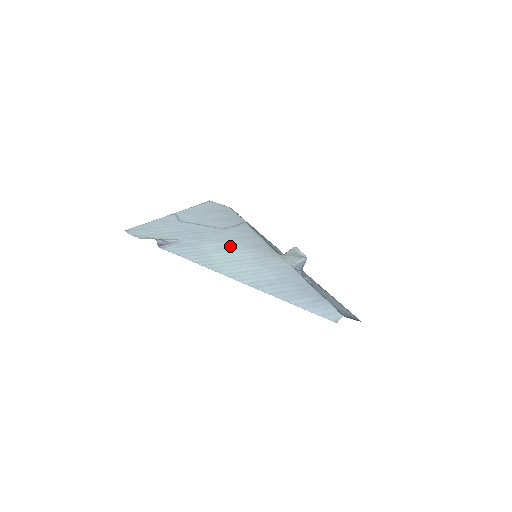
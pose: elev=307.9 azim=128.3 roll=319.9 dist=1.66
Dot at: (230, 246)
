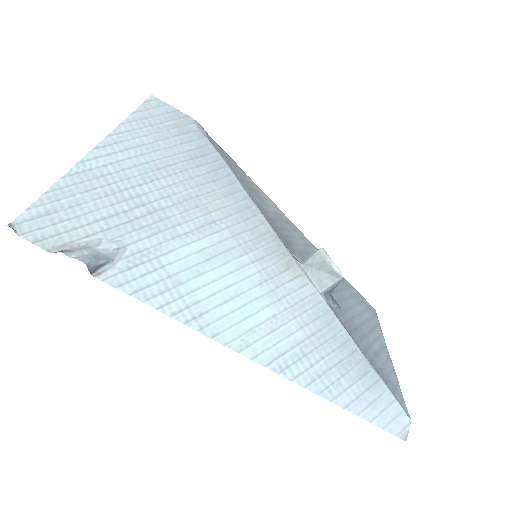
Dot at: (217, 249)
